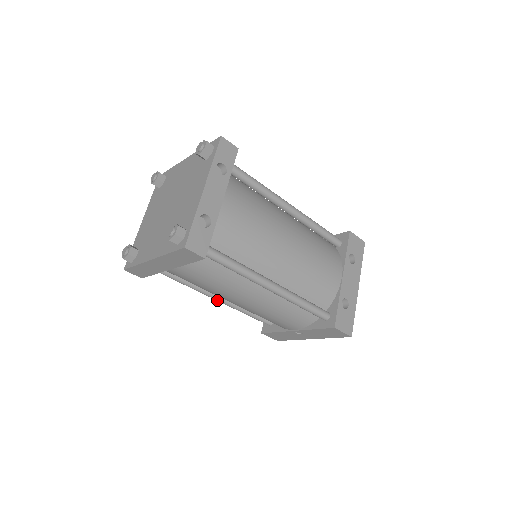
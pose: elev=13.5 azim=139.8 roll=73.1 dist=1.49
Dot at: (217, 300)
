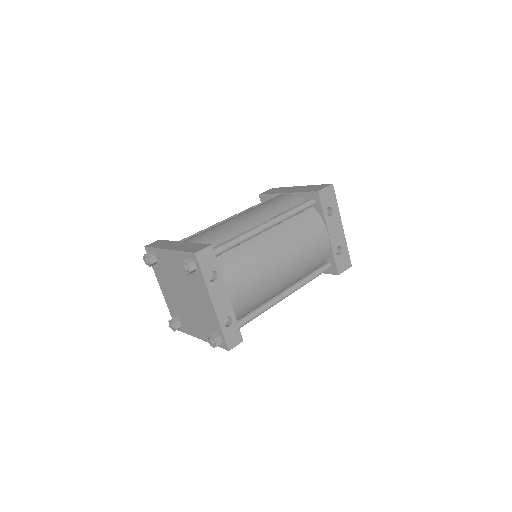
Dot at: occluded
